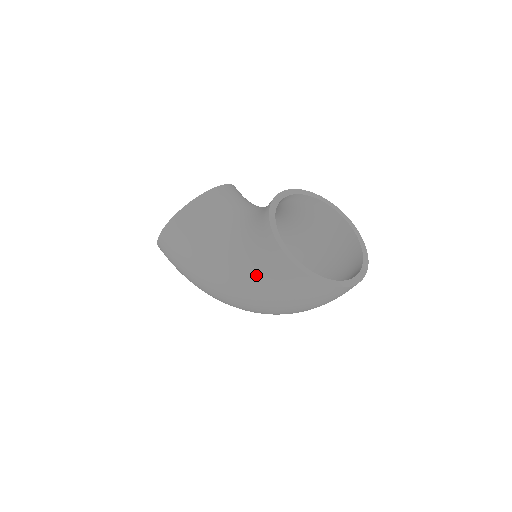
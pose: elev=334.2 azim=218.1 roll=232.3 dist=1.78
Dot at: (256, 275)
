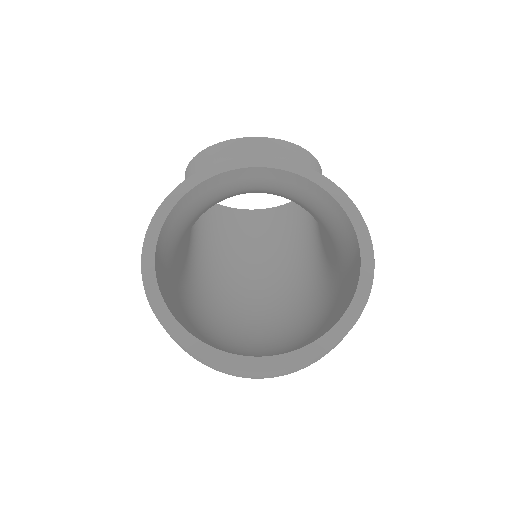
Dot at: occluded
